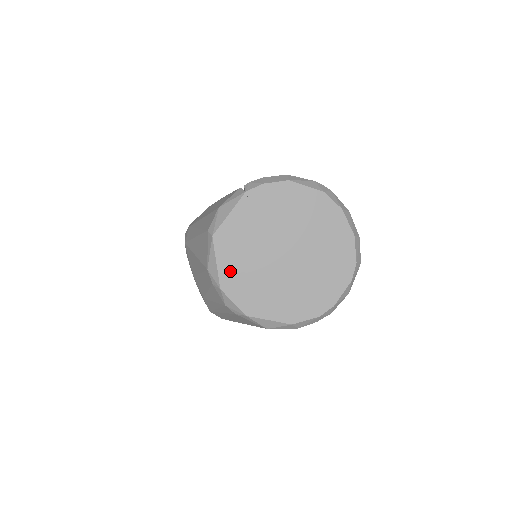
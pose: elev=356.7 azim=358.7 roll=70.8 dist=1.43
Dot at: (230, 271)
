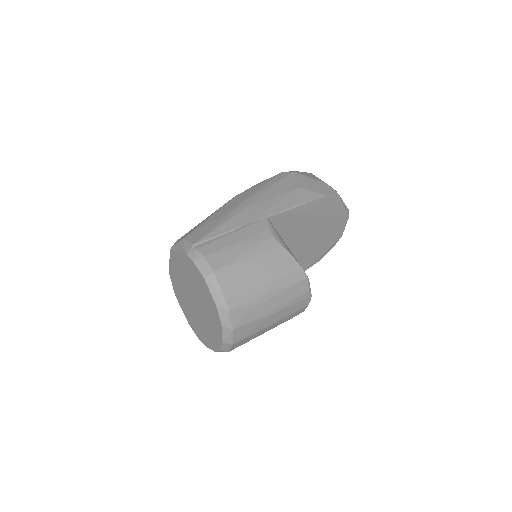
Dot at: (173, 272)
